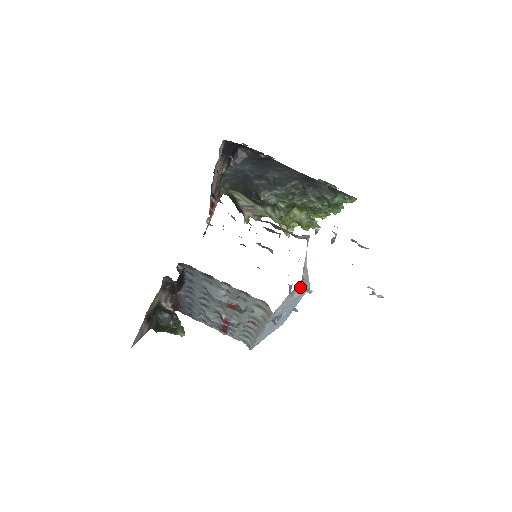
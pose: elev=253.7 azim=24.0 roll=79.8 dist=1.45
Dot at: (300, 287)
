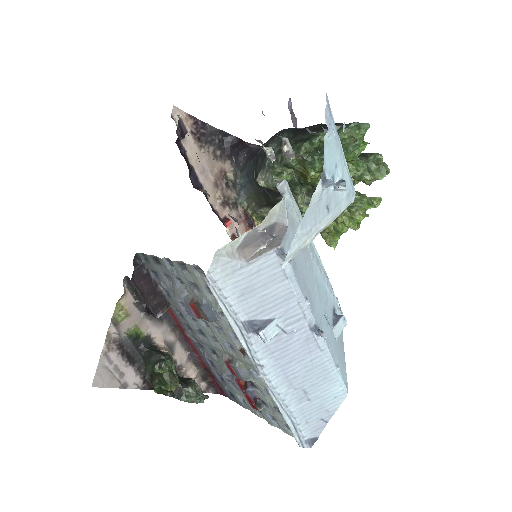
Dot at: (264, 248)
